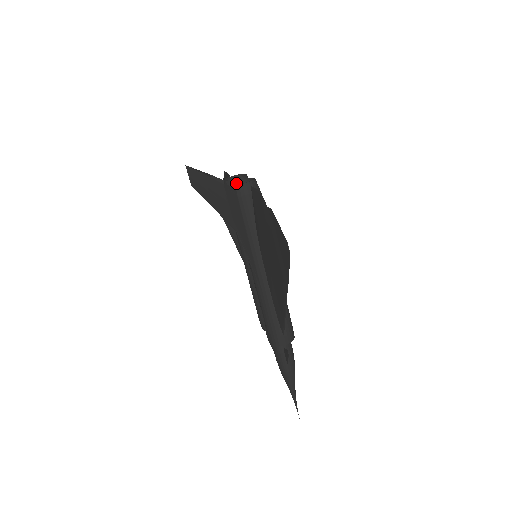
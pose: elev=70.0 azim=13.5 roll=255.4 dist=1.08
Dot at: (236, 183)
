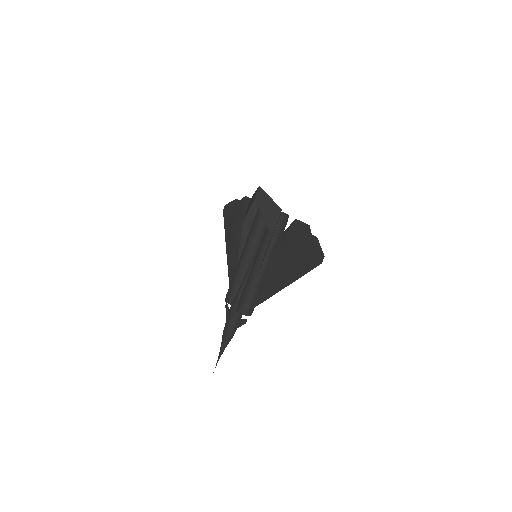
Dot at: occluded
